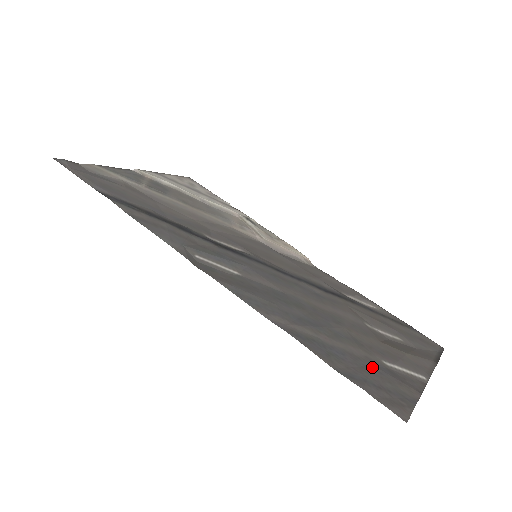
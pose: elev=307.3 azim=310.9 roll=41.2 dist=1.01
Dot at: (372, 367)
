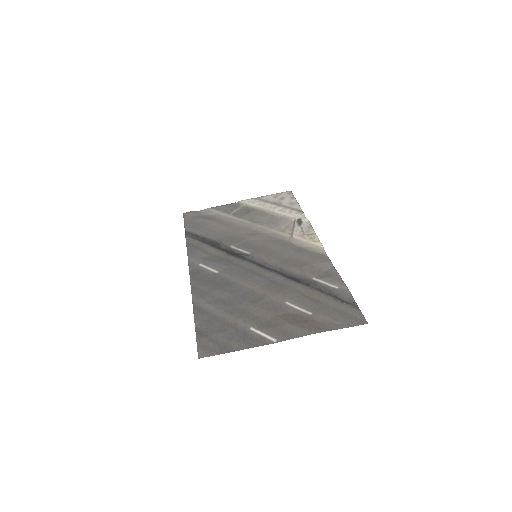
Dot at: (229, 330)
